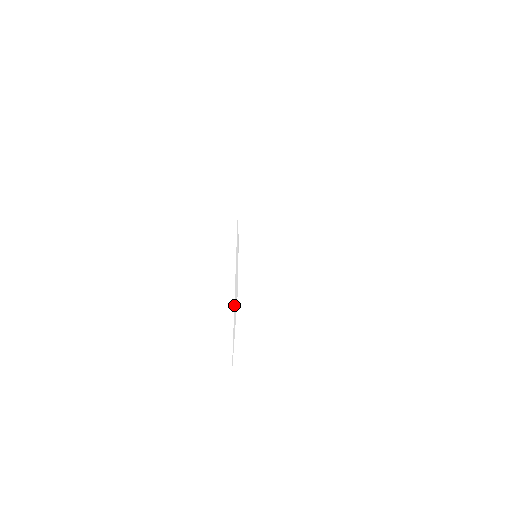
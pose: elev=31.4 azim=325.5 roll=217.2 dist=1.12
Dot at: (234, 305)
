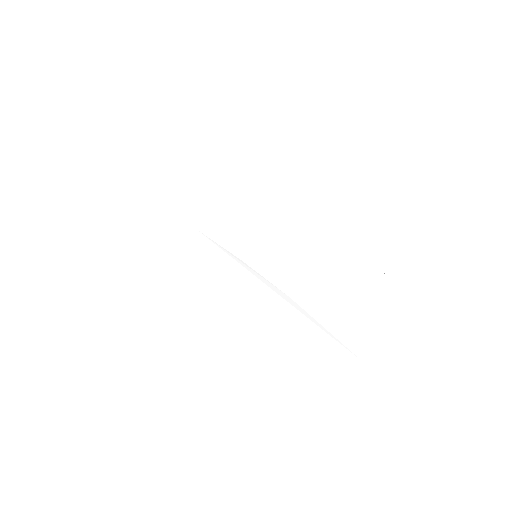
Dot at: occluded
